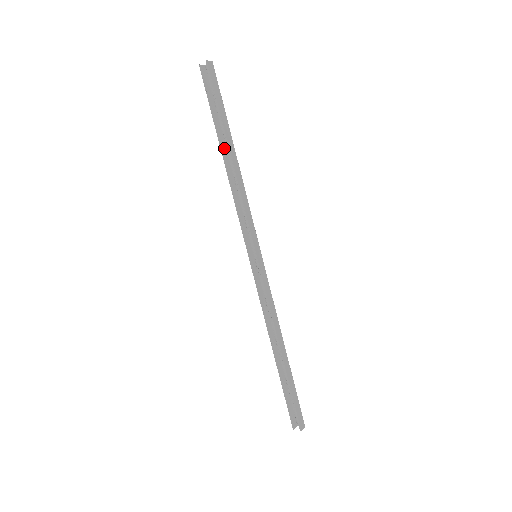
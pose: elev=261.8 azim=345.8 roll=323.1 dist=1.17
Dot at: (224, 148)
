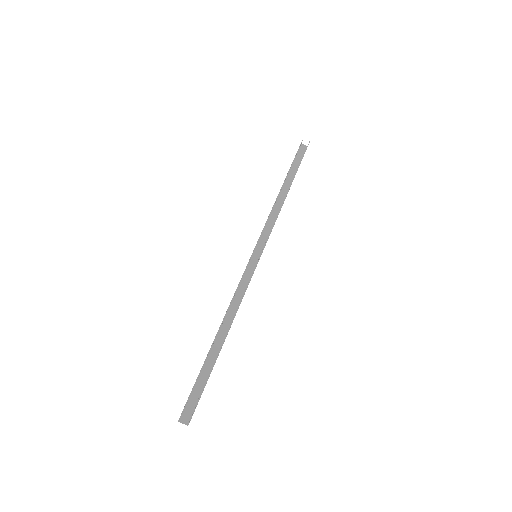
Dot at: (283, 184)
